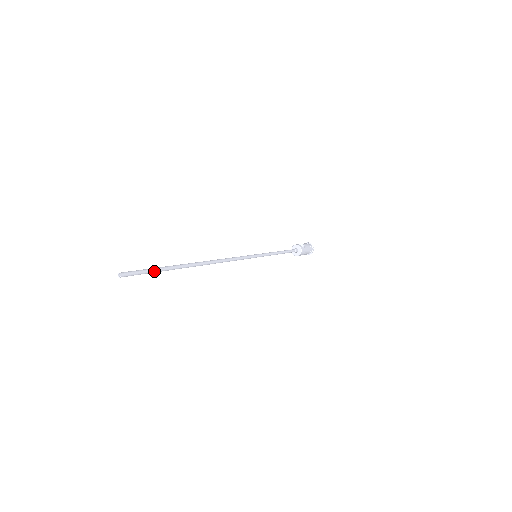
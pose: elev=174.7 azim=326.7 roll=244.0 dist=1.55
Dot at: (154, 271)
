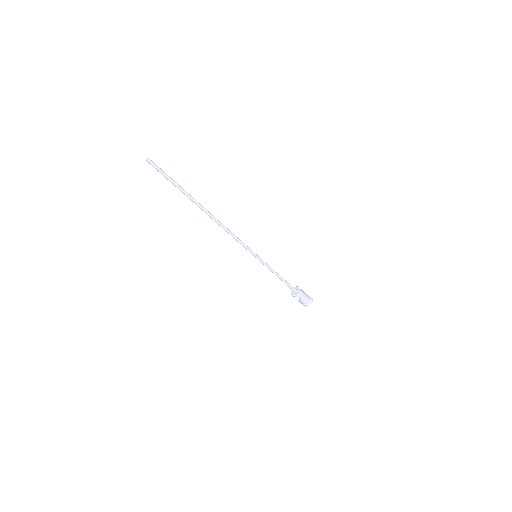
Dot at: (172, 180)
